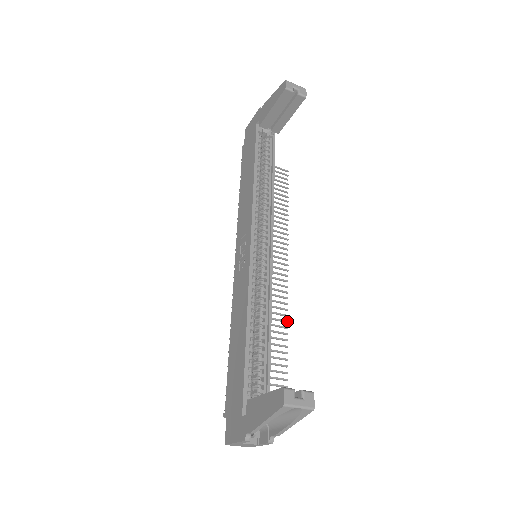
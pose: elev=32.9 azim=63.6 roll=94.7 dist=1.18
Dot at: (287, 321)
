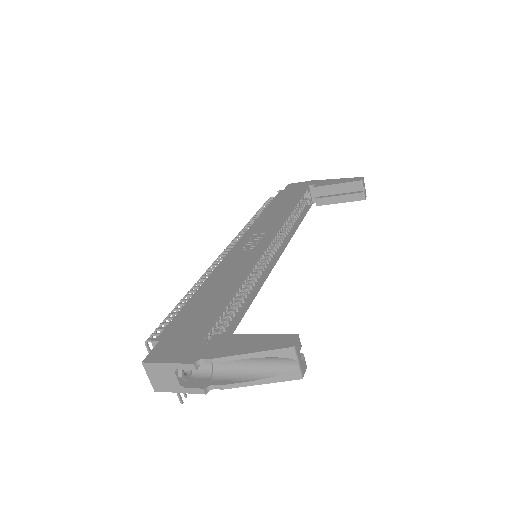
Dot at: occluded
